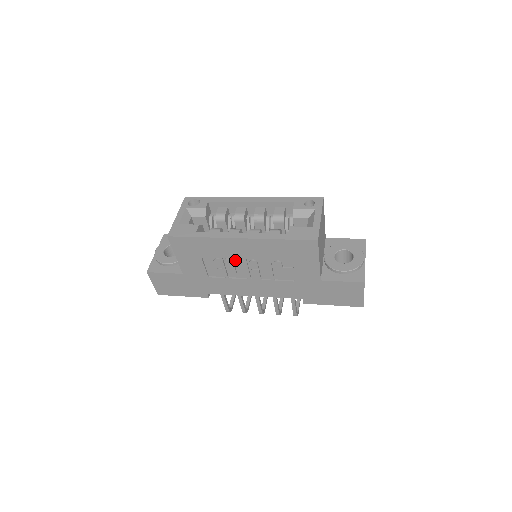
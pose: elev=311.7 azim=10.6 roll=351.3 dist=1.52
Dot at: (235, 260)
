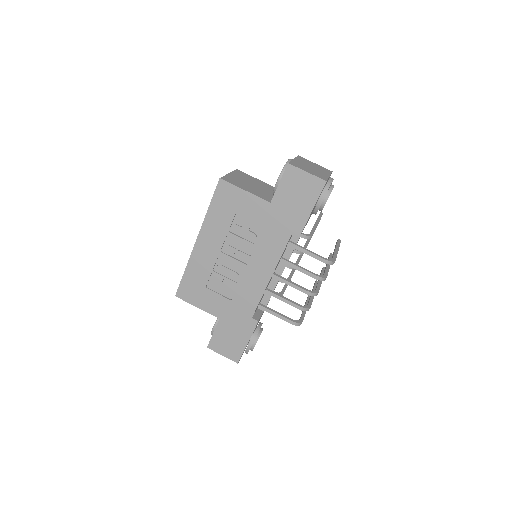
Dot at: (220, 263)
